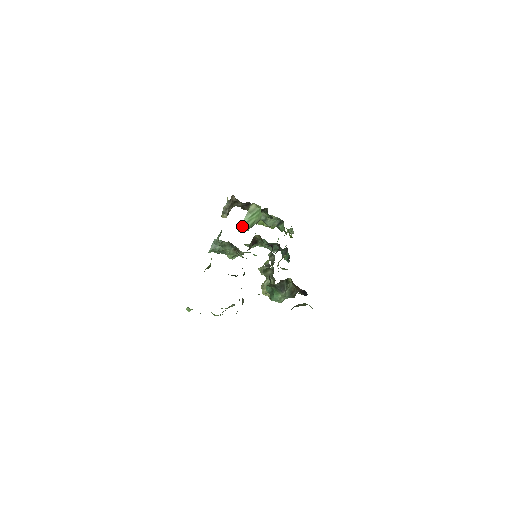
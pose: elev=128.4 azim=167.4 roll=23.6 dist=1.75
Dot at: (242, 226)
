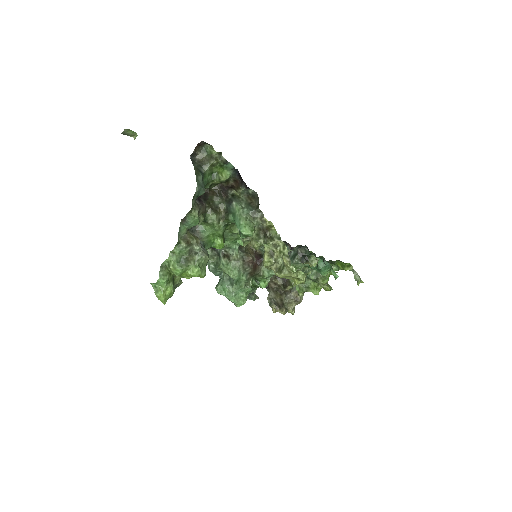
Dot at: occluded
